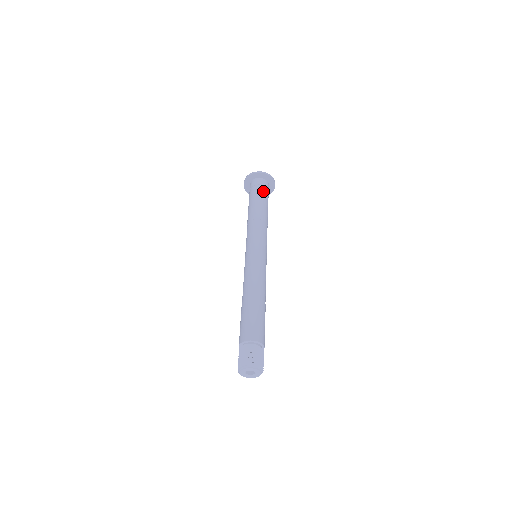
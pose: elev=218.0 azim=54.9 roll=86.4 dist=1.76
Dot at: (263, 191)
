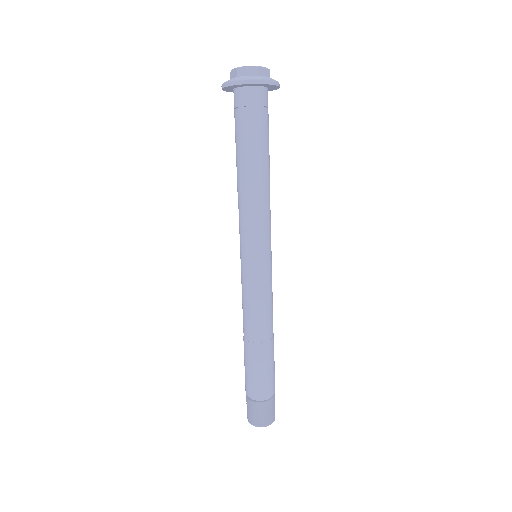
Dot at: (265, 123)
